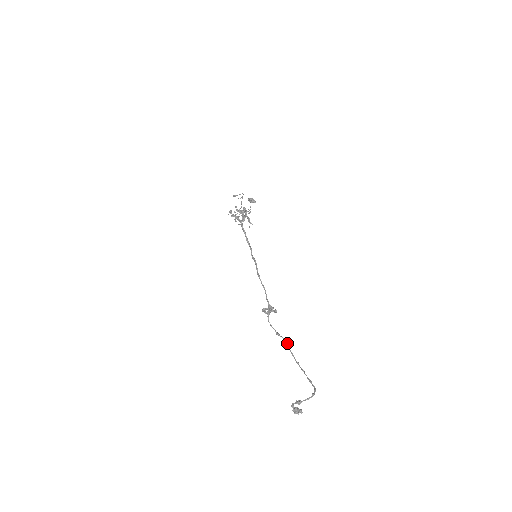
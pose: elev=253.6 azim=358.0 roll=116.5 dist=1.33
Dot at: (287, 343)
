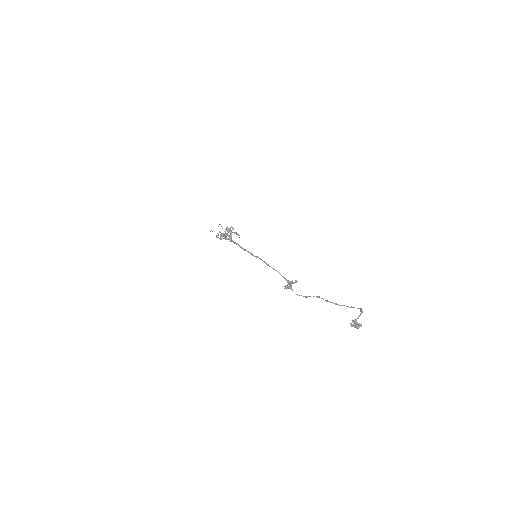
Dot at: (318, 297)
